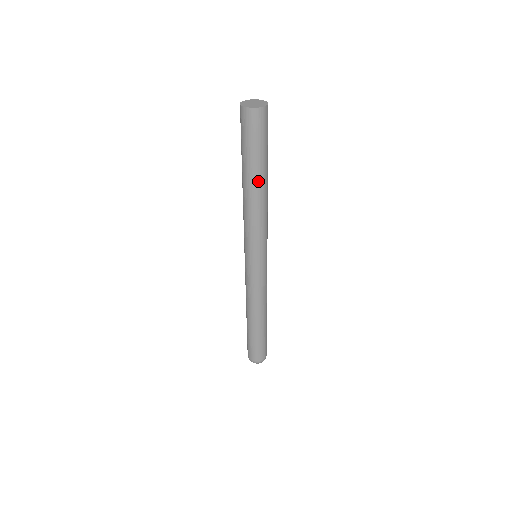
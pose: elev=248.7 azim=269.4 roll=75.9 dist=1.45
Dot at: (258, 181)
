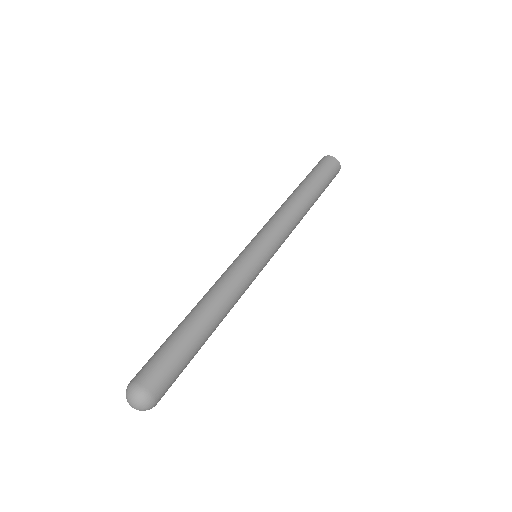
Dot at: (311, 195)
